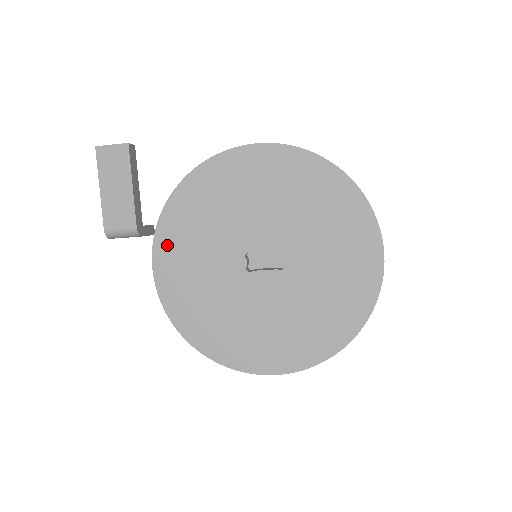
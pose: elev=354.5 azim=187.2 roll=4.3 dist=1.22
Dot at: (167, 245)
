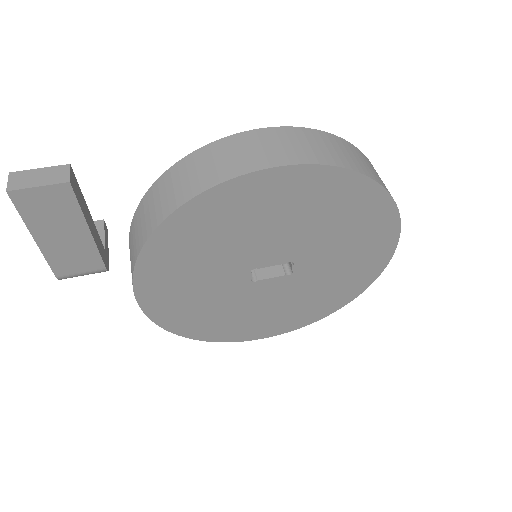
Dot at: (152, 278)
